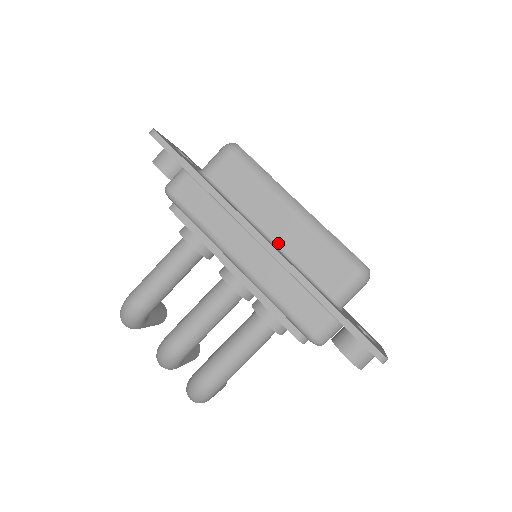
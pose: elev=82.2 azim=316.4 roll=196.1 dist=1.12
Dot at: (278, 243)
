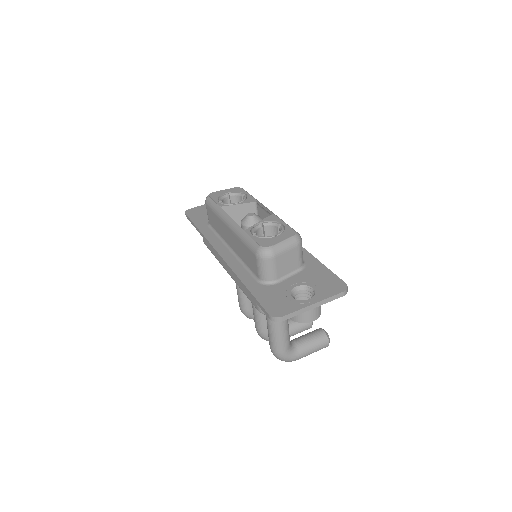
Dot at: (235, 251)
